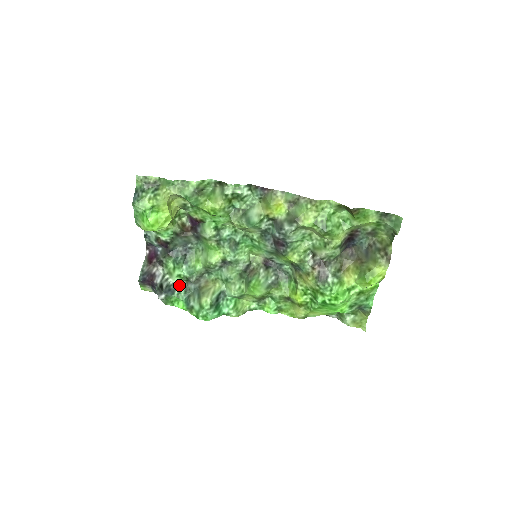
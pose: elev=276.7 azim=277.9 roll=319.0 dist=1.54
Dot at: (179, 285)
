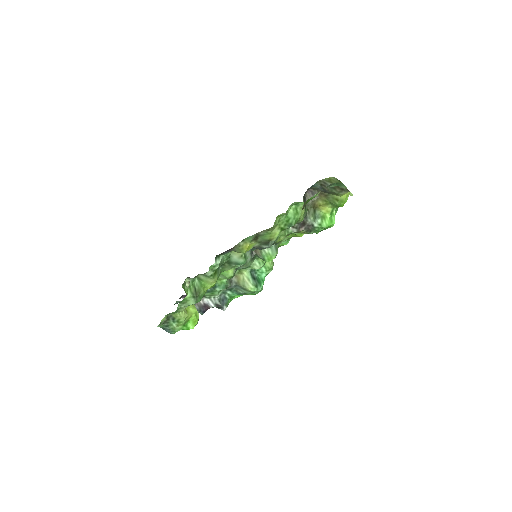
Dot at: (223, 292)
